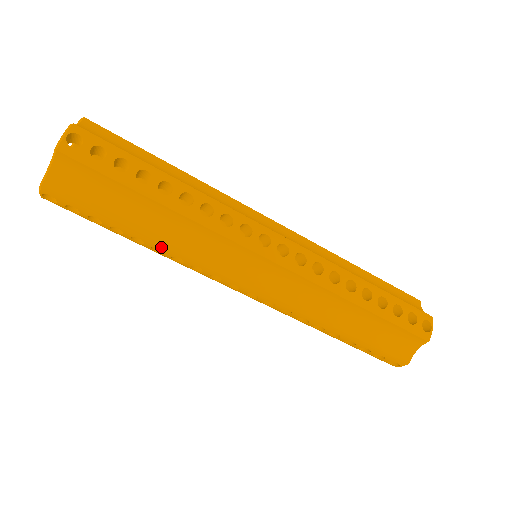
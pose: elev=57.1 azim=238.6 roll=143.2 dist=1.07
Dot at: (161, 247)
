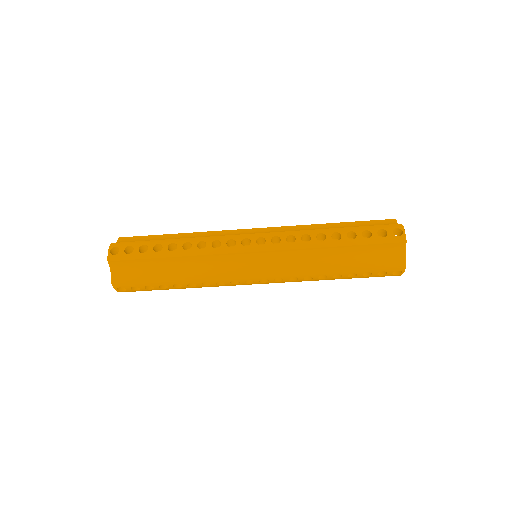
Dot at: (191, 282)
